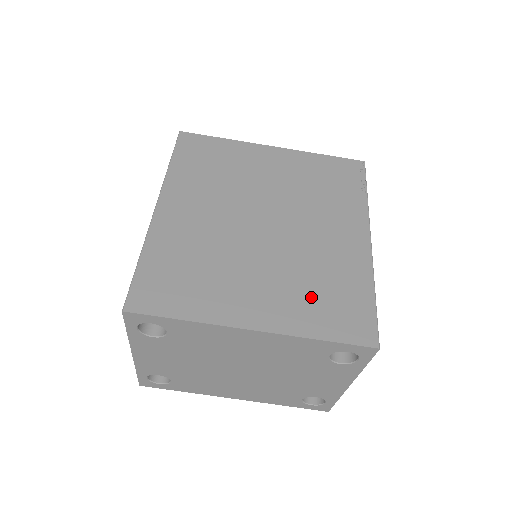
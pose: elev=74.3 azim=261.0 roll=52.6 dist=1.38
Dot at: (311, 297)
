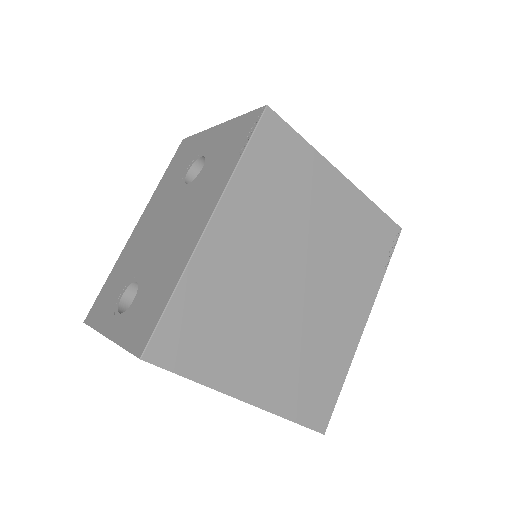
Dot at: (301, 377)
